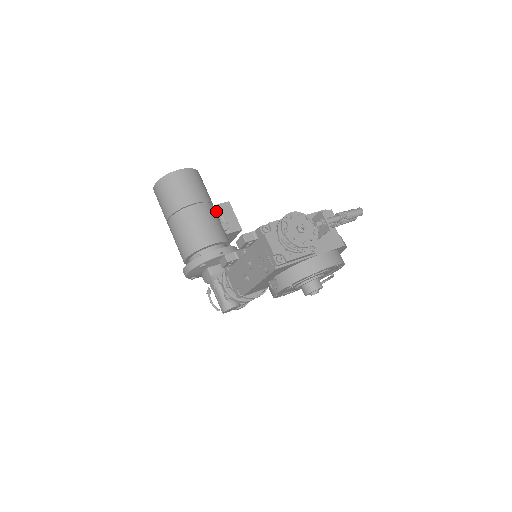
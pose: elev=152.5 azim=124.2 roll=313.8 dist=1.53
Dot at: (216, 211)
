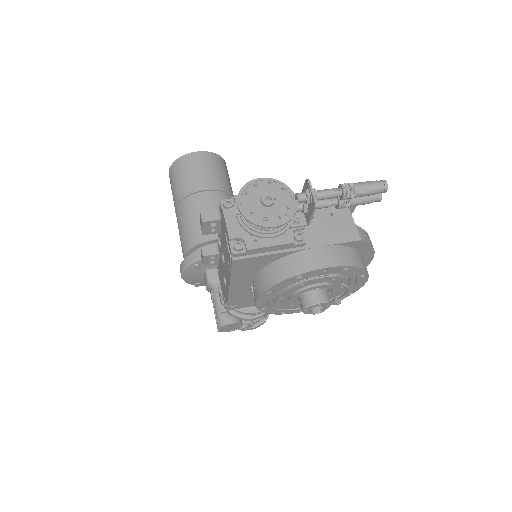
Dot at: occluded
